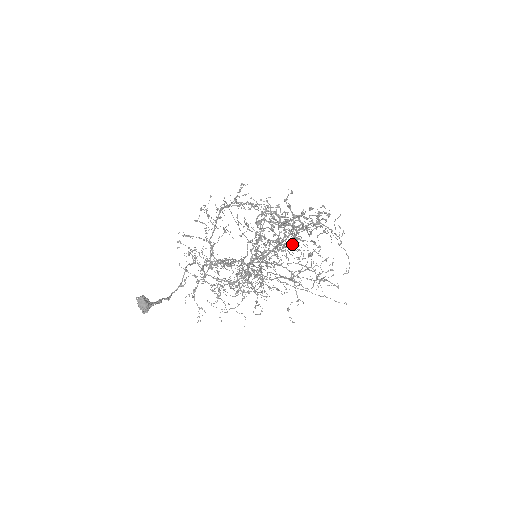
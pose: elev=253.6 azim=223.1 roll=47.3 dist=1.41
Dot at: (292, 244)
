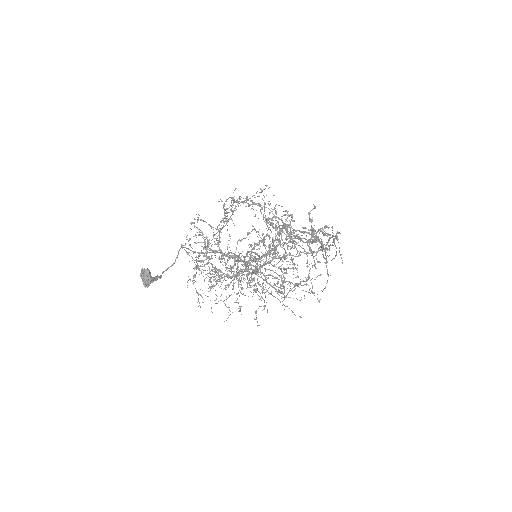
Dot at: occluded
